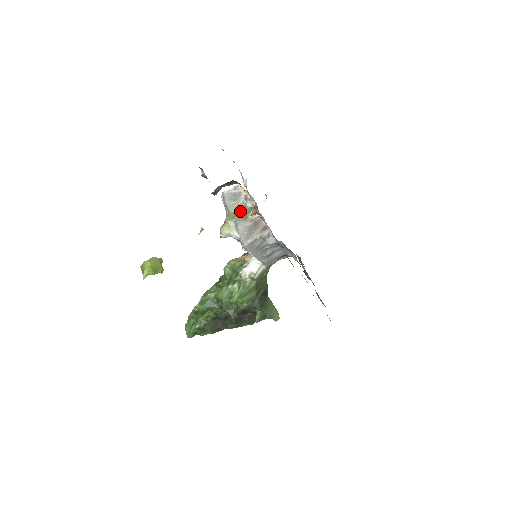
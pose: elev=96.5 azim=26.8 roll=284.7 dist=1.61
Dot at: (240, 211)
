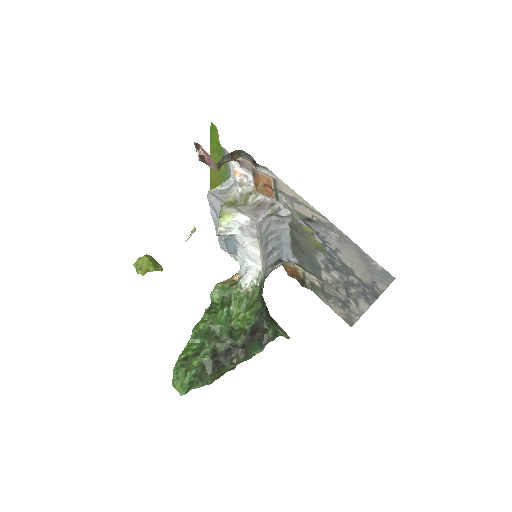
Dot at: (236, 201)
